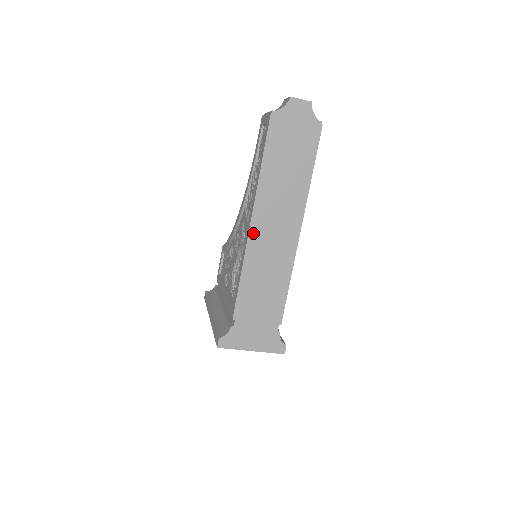
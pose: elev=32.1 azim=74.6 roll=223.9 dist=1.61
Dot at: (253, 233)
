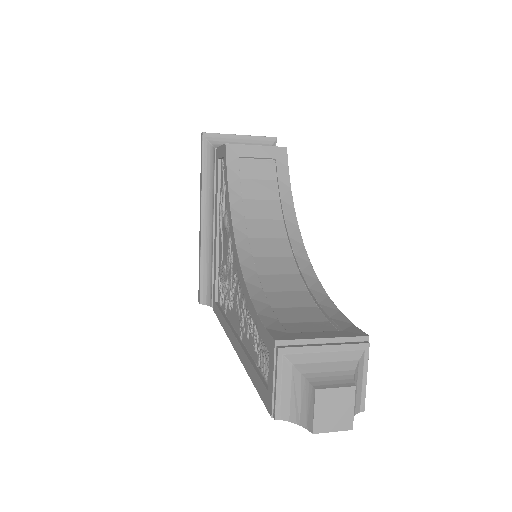
Dot at: occluded
